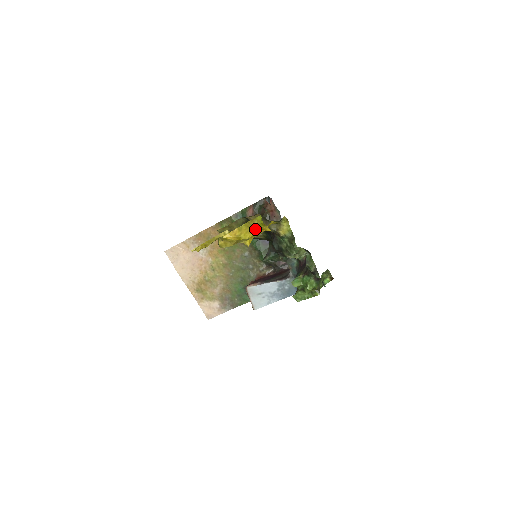
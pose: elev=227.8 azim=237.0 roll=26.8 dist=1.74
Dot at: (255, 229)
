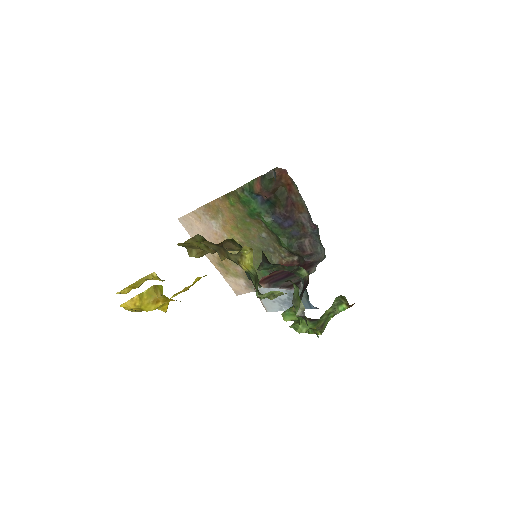
Dot at: (161, 299)
